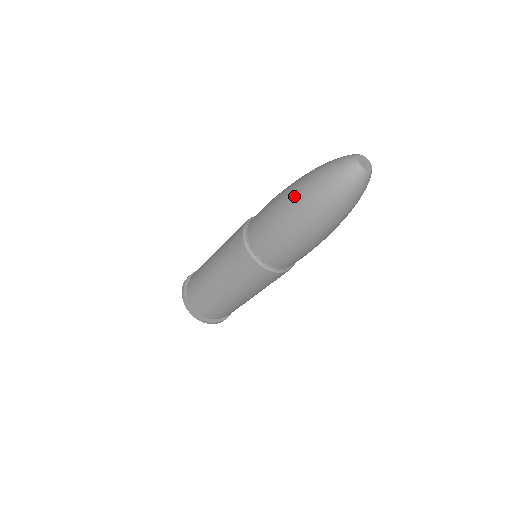
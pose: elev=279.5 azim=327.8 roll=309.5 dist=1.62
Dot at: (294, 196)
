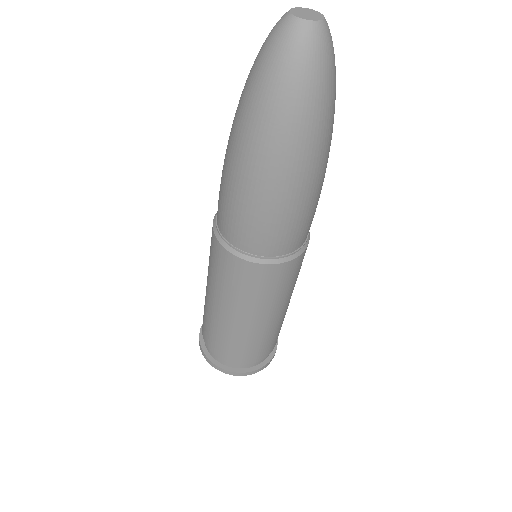
Dot at: (256, 147)
